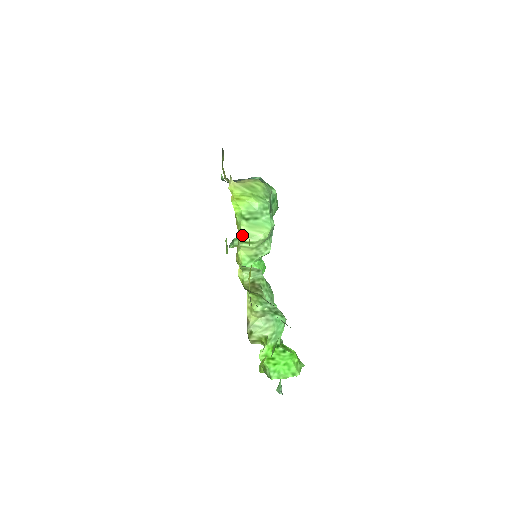
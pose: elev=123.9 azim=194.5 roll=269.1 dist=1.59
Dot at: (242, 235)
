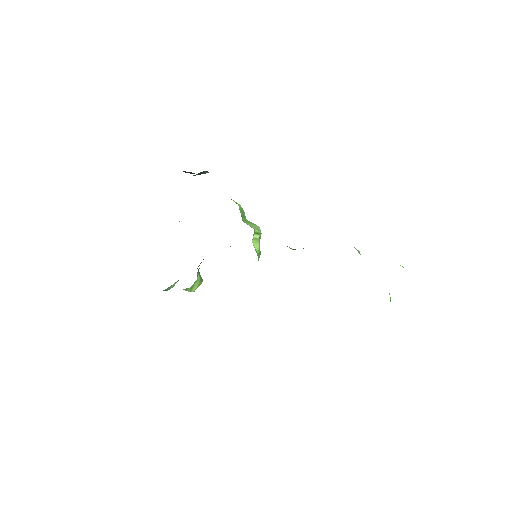
Dot at: (250, 226)
